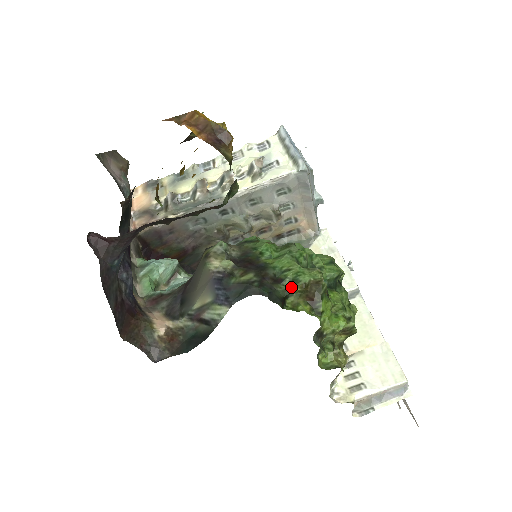
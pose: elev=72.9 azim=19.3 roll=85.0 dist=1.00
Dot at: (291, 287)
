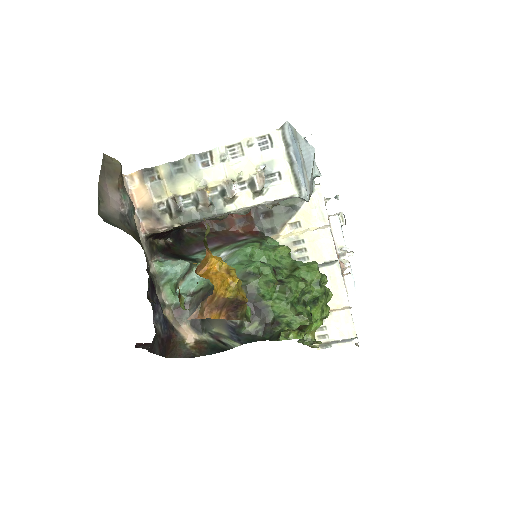
Dot at: (285, 327)
